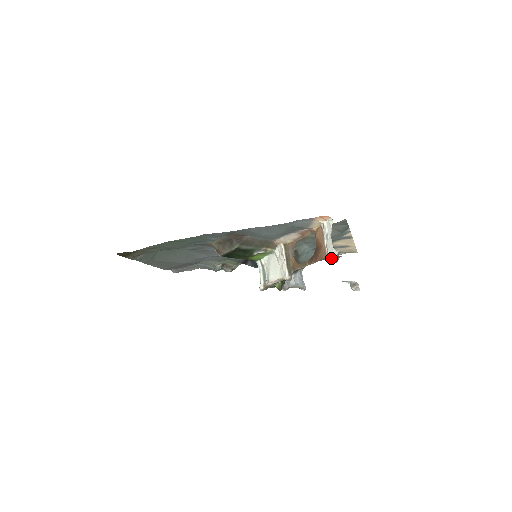
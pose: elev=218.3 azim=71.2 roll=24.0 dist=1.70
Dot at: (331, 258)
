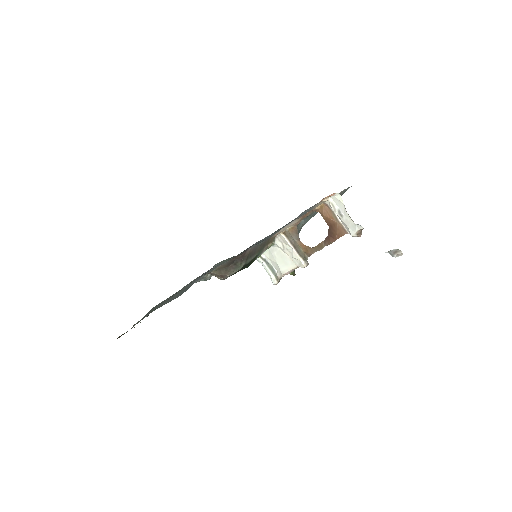
Dot at: (355, 234)
